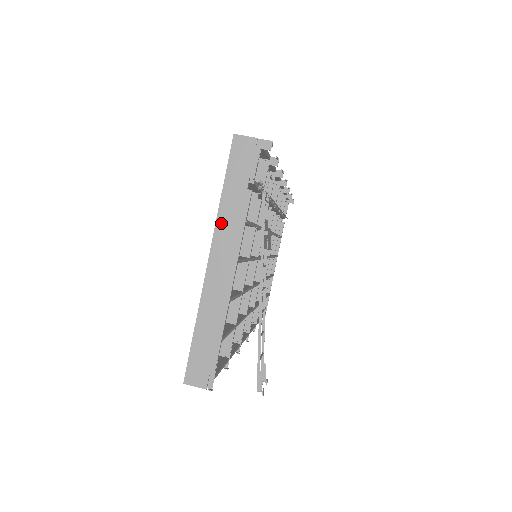
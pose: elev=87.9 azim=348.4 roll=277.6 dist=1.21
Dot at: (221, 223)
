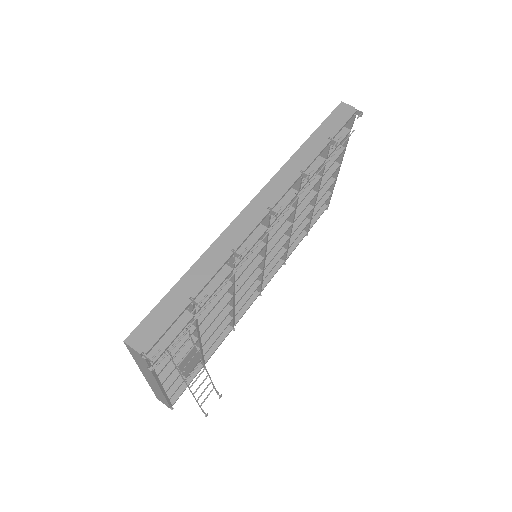
Dot at: (141, 369)
